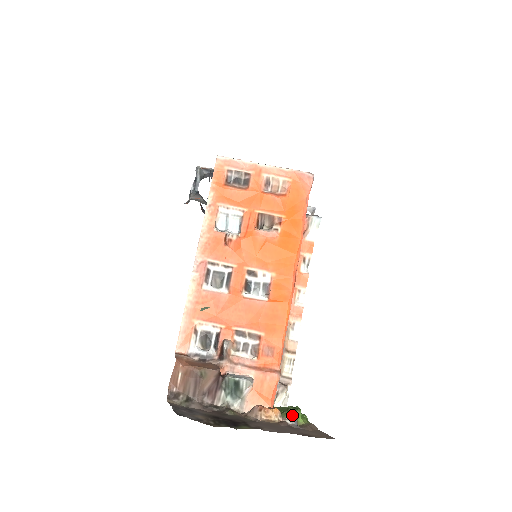
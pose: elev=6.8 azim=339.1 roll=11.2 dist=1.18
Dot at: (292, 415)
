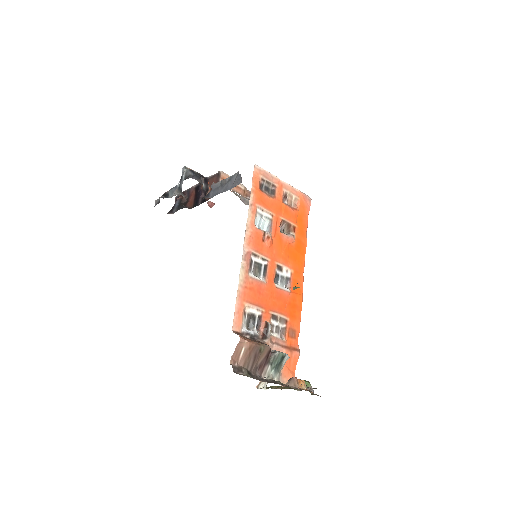
Dot at: (307, 386)
